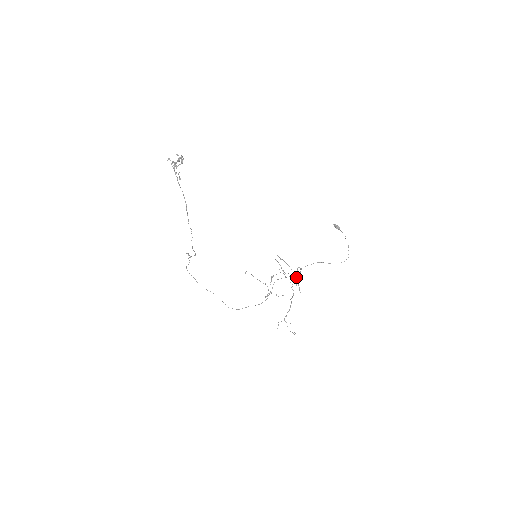
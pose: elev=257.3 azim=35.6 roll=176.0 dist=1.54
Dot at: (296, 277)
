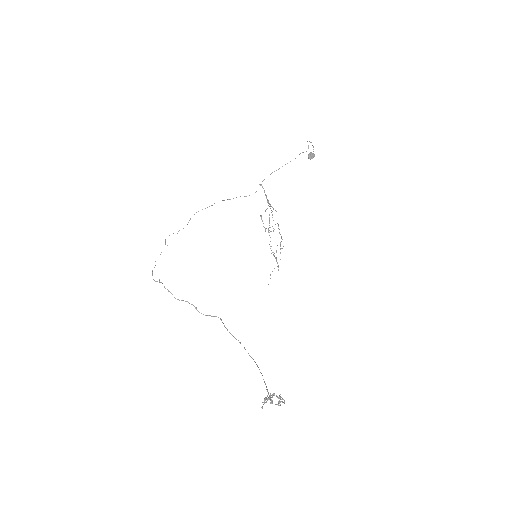
Dot at: occluded
